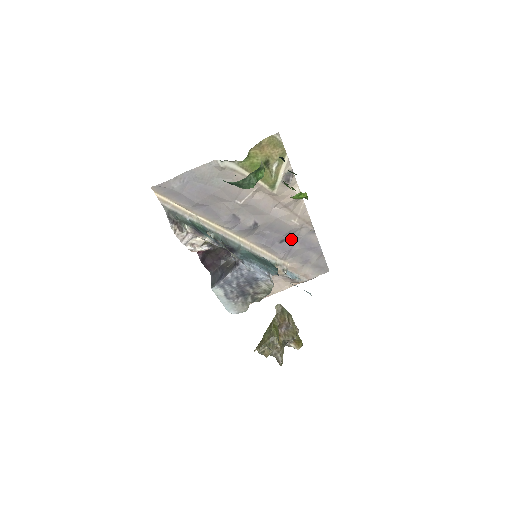
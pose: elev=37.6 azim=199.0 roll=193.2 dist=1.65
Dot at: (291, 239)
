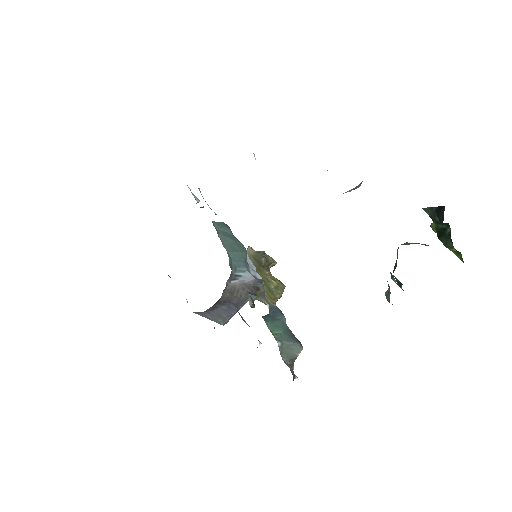
Dot at: occluded
